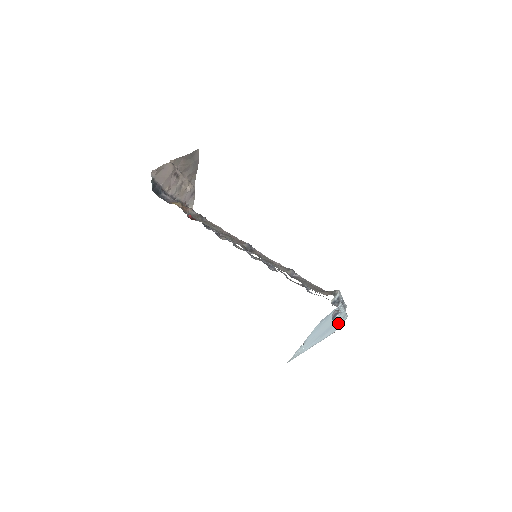
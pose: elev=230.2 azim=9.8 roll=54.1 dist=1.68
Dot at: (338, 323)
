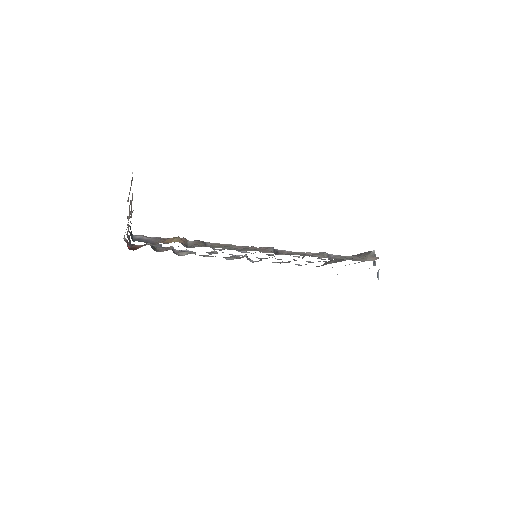
Dot at: occluded
